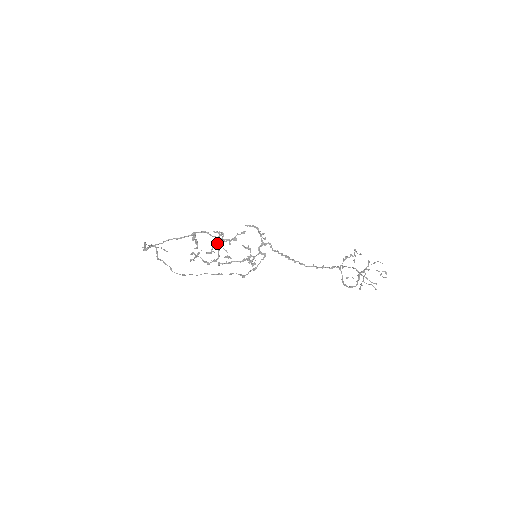
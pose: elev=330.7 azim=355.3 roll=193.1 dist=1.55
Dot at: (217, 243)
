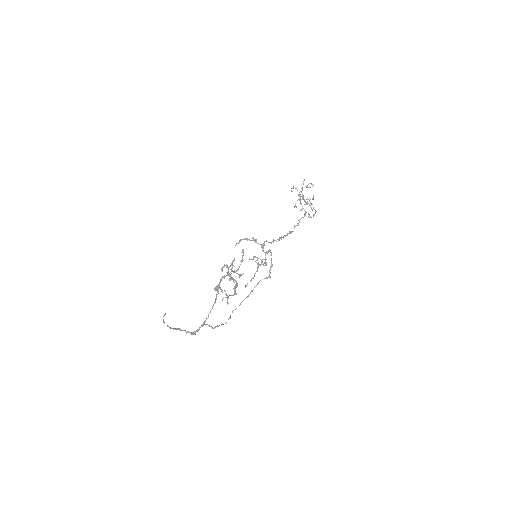
Dot at: (229, 275)
